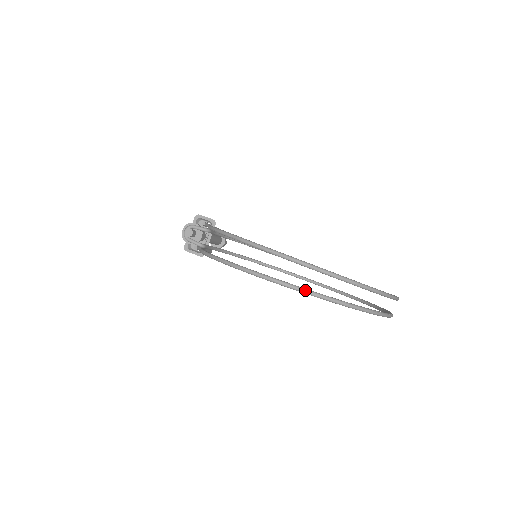
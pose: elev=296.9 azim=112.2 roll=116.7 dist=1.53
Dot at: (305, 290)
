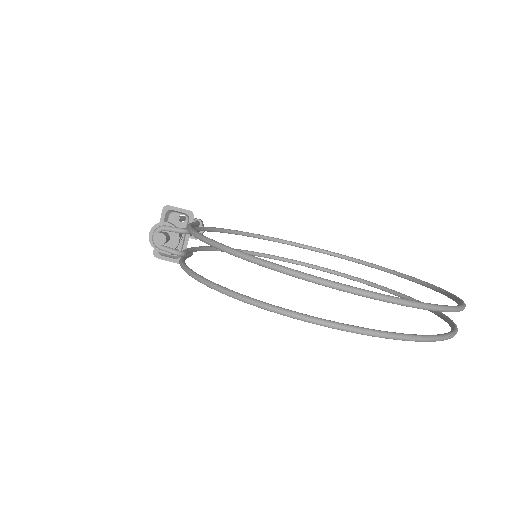
Dot at: (360, 330)
